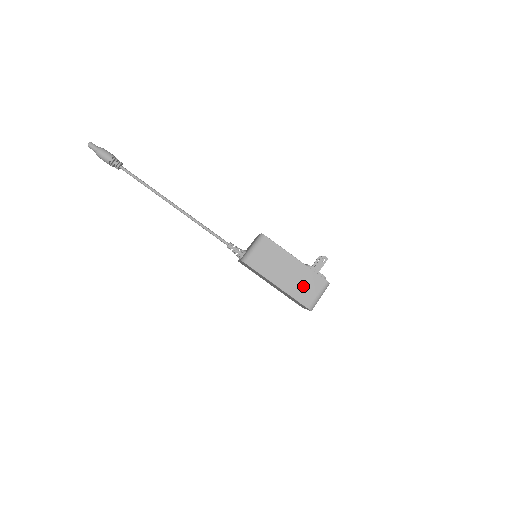
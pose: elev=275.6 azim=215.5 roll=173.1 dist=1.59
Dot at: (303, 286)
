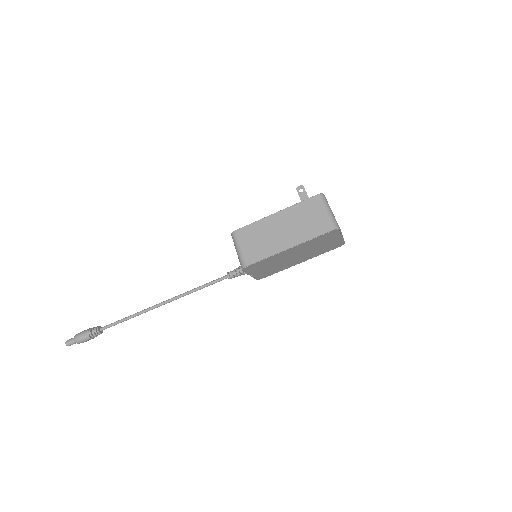
Dot at: (306, 222)
